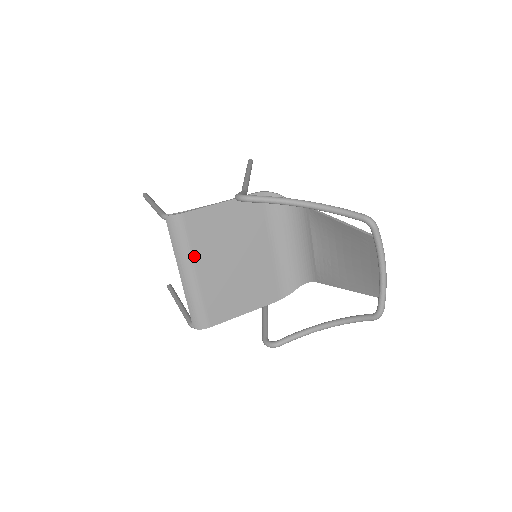
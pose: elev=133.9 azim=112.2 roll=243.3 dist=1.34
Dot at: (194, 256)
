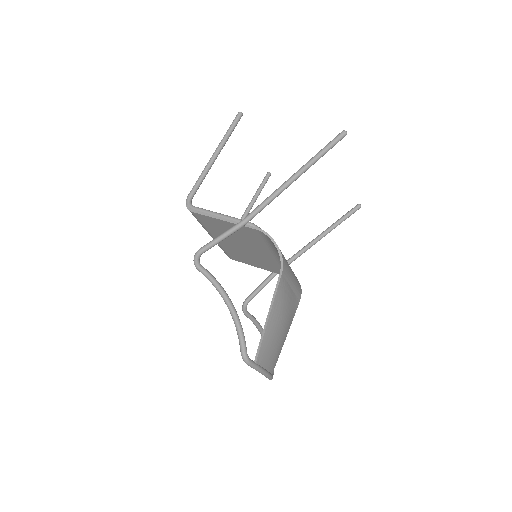
Dot at: (209, 231)
